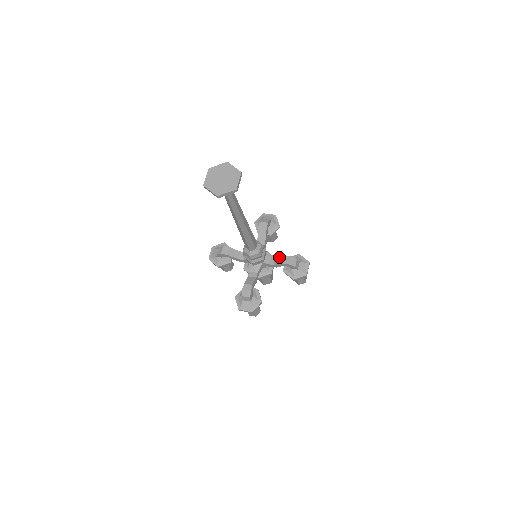
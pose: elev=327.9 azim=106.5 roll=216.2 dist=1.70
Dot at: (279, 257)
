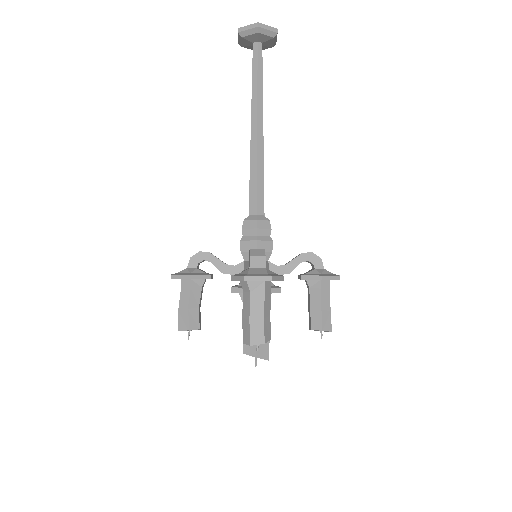
Dot at: occluded
